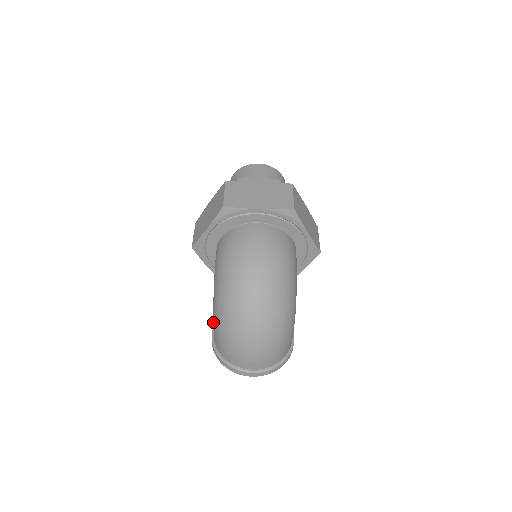
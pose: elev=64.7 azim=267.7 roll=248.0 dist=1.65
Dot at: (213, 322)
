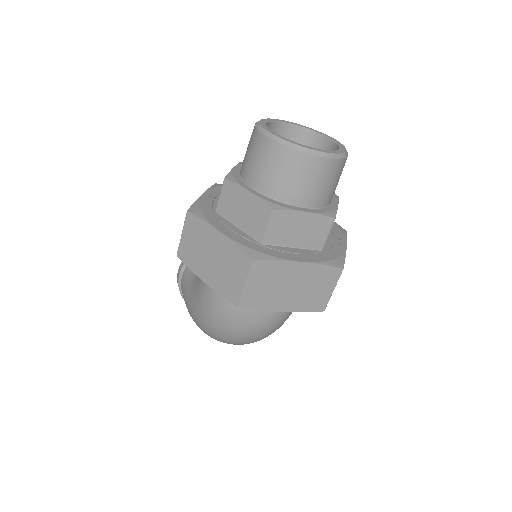
Dot at: (186, 299)
